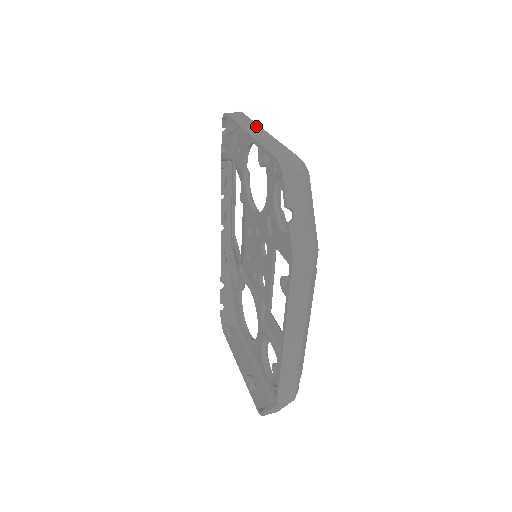
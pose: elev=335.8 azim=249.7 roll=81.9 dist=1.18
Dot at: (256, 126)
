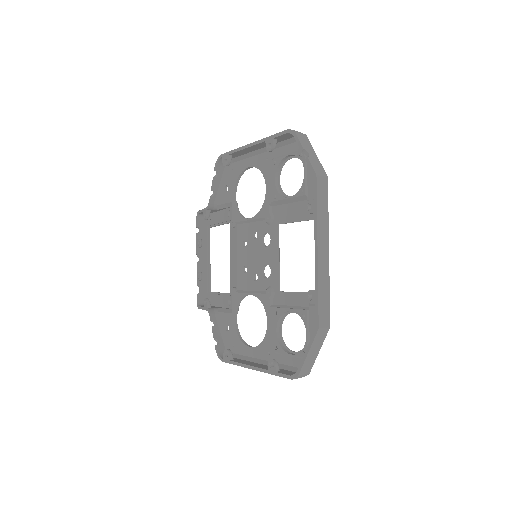
Dot at: occluded
